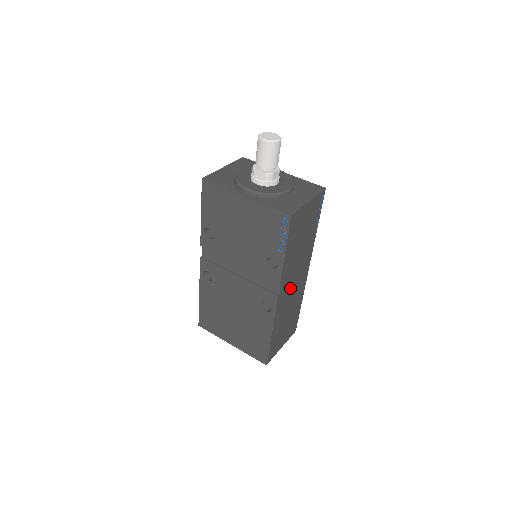
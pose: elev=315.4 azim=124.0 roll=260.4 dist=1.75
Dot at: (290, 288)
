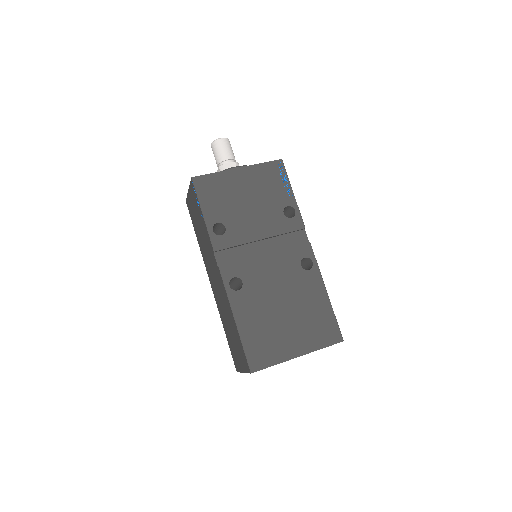
Dot at: occluded
